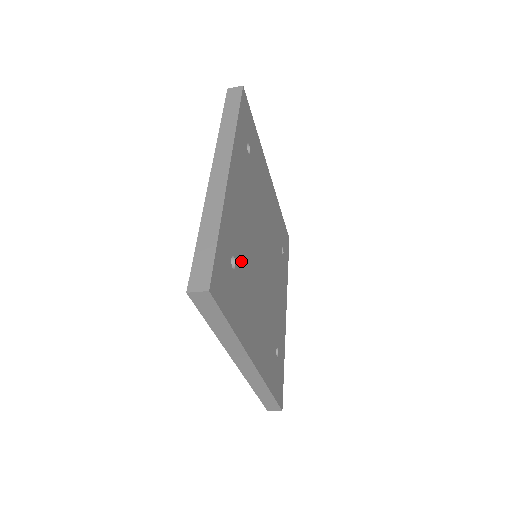
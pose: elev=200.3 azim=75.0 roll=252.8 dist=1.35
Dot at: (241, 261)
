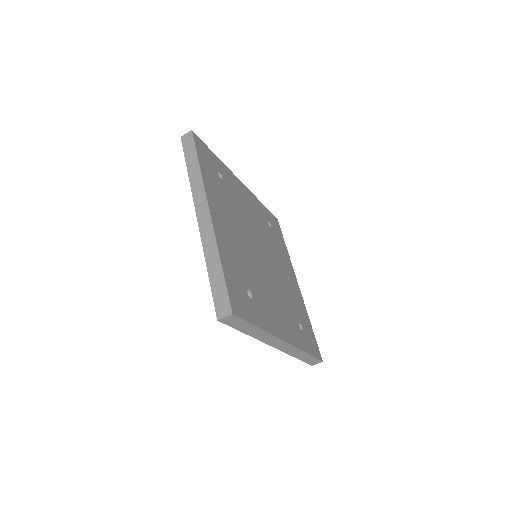
Dot at: (229, 193)
